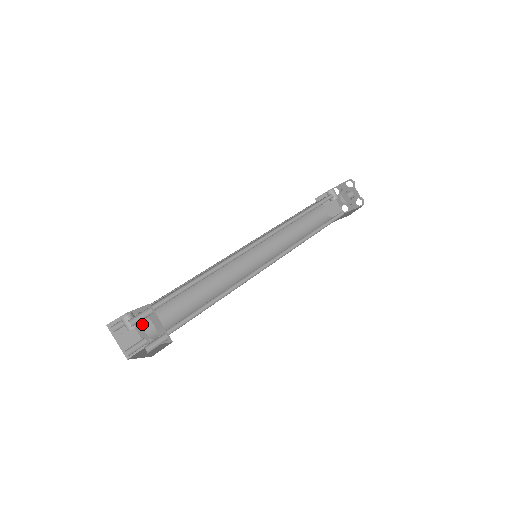
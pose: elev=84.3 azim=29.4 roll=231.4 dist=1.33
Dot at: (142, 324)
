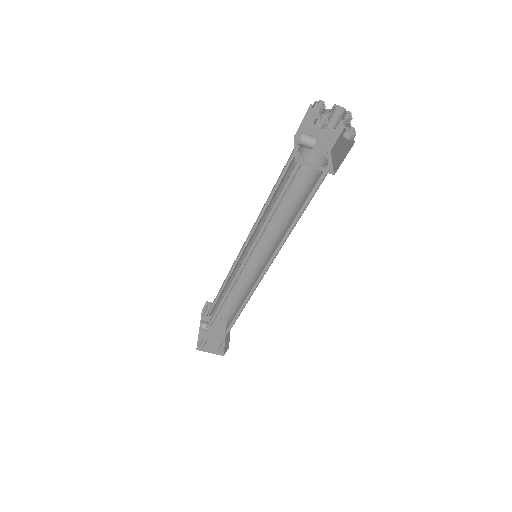
Dot at: occluded
